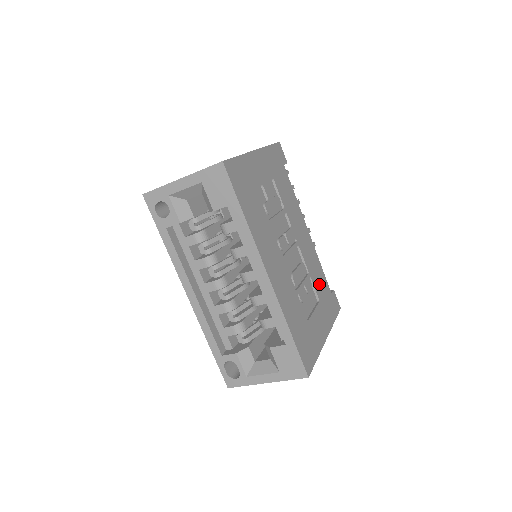
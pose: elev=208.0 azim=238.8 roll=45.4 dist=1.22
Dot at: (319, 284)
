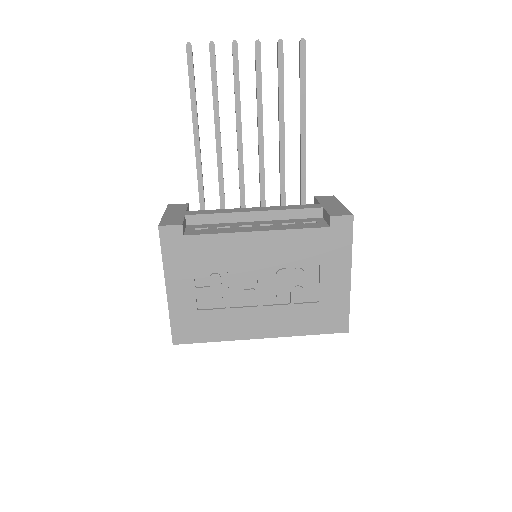
Dot at: (308, 251)
